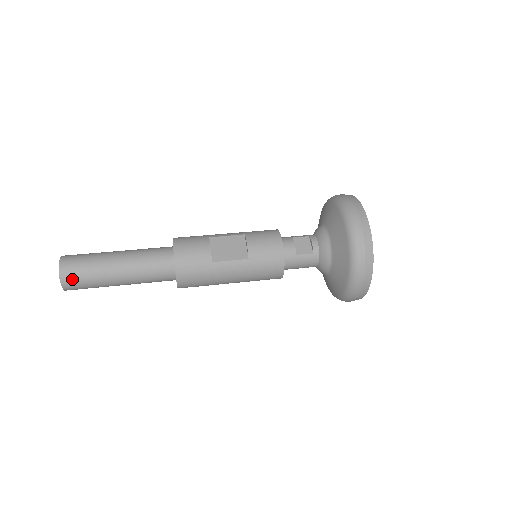
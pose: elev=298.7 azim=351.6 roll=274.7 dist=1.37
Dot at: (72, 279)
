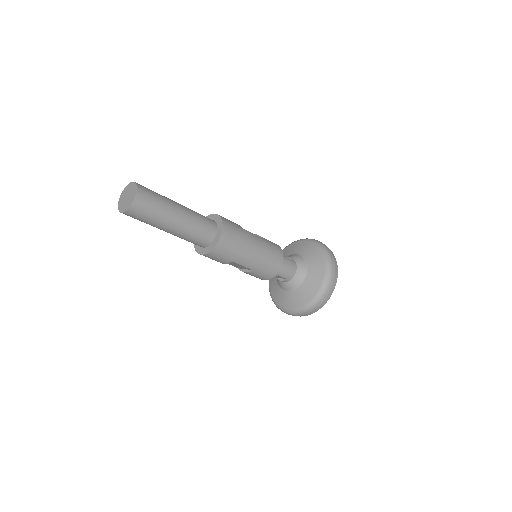
Dot at: (146, 191)
